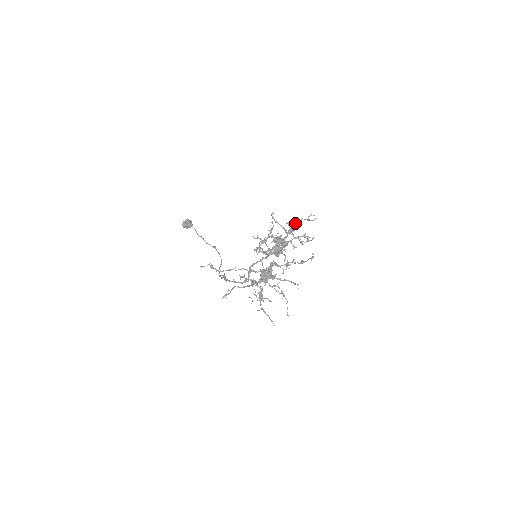
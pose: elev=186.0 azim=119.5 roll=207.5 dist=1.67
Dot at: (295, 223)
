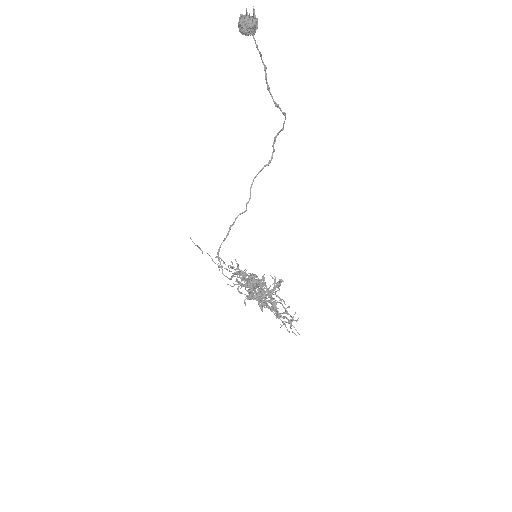
Dot at: occluded
